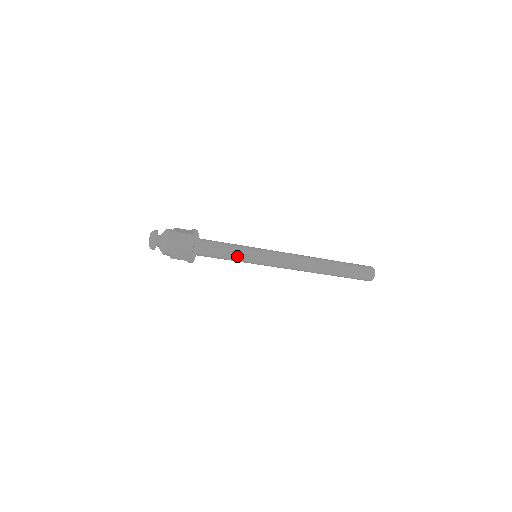
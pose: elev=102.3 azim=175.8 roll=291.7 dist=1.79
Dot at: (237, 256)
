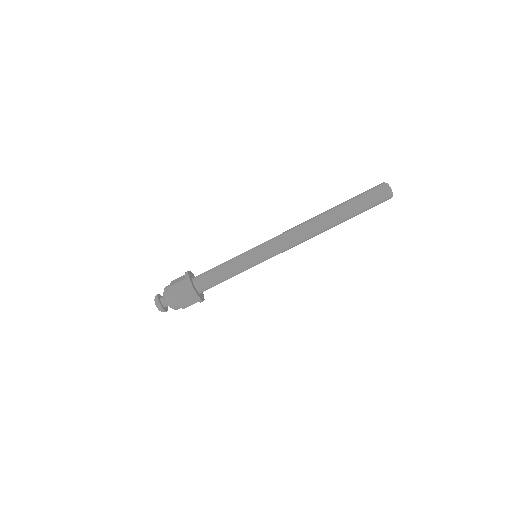
Dot at: (236, 269)
